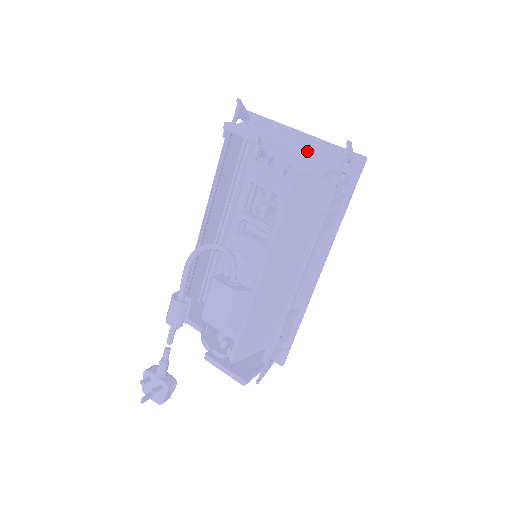
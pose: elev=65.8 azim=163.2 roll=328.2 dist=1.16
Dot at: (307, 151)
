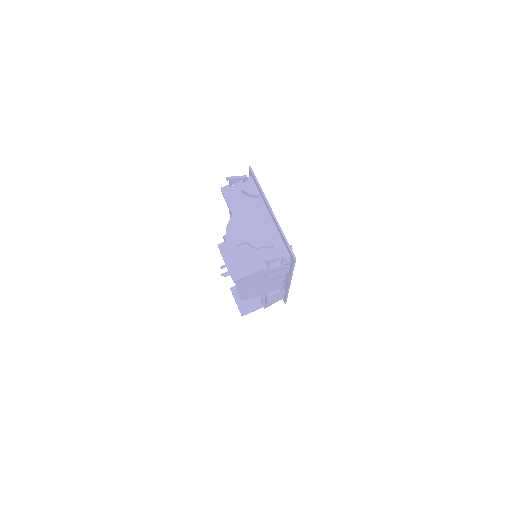
Dot at: (262, 235)
